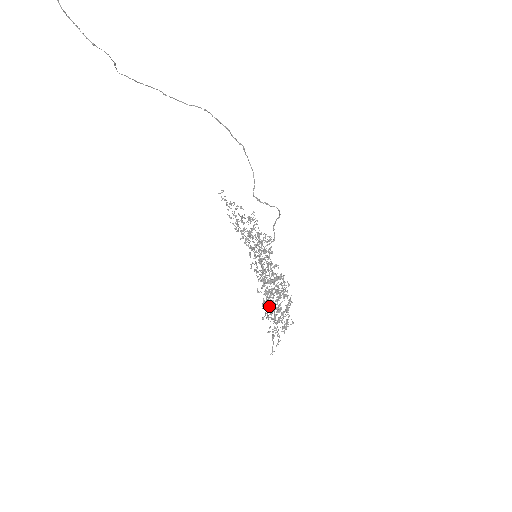
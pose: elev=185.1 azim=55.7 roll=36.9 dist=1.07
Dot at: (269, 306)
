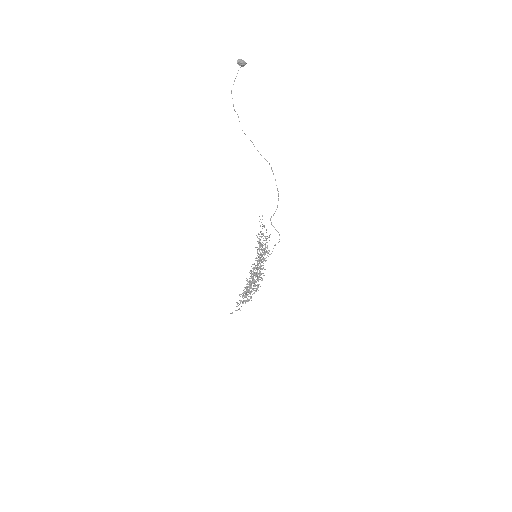
Dot at: (246, 287)
